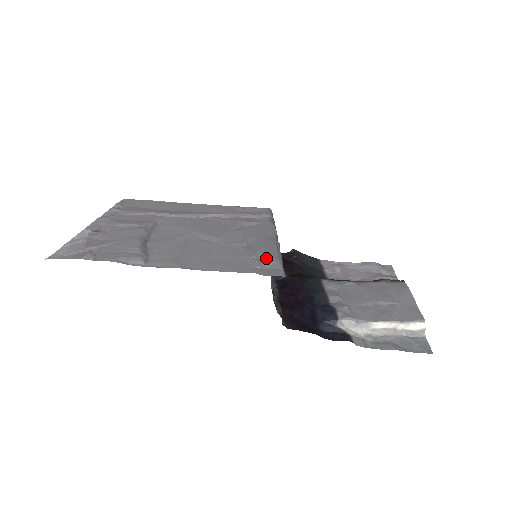
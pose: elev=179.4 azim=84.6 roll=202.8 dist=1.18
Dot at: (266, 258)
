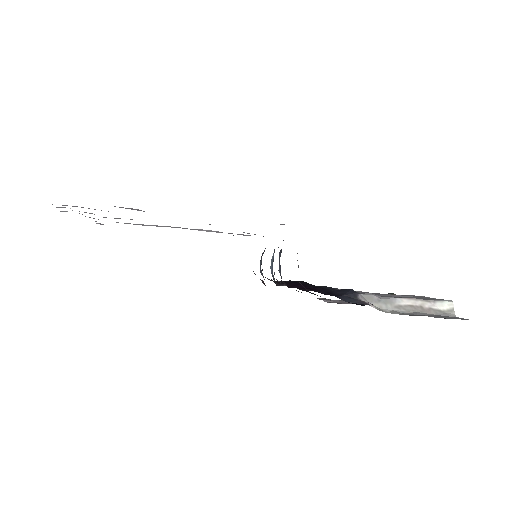
Dot at: occluded
